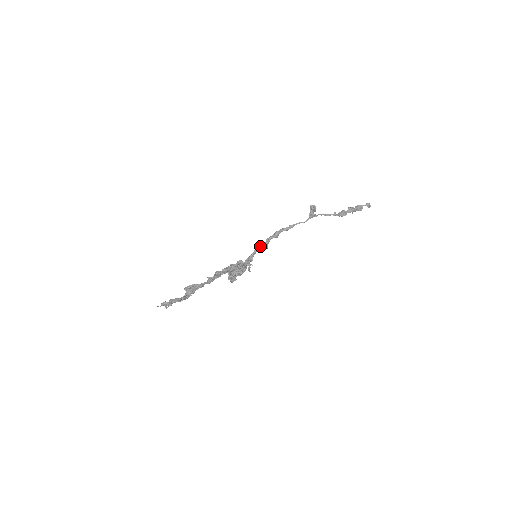
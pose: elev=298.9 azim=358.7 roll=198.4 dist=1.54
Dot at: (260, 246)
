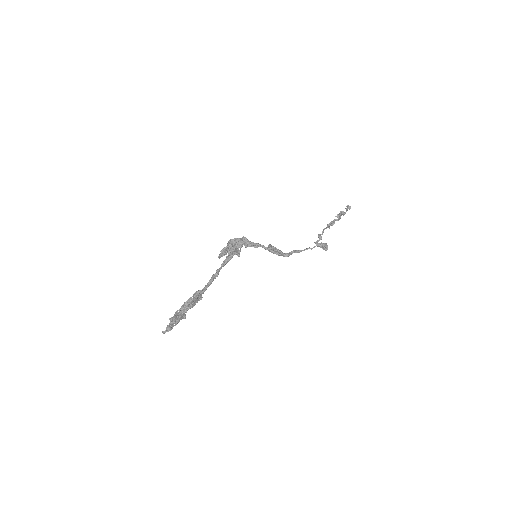
Dot at: (267, 249)
